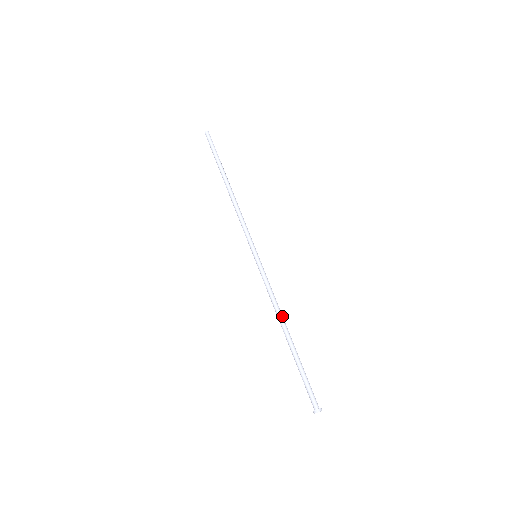
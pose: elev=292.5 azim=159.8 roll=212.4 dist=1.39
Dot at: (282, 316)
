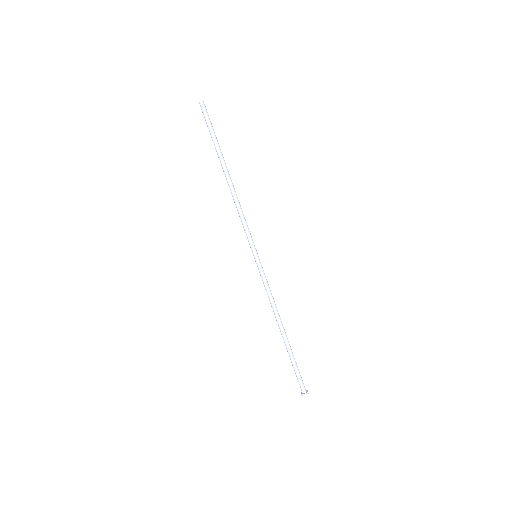
Dot at: (278, 316)
